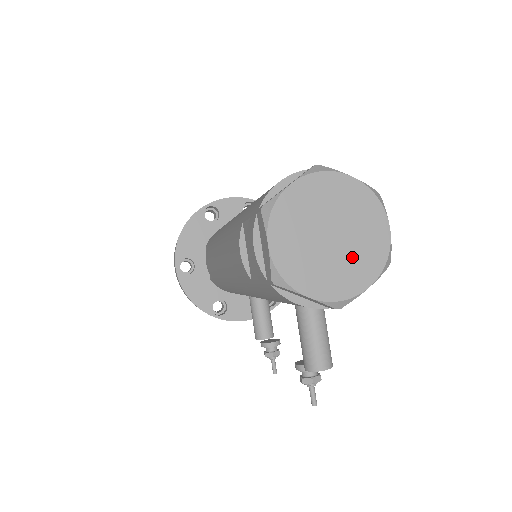
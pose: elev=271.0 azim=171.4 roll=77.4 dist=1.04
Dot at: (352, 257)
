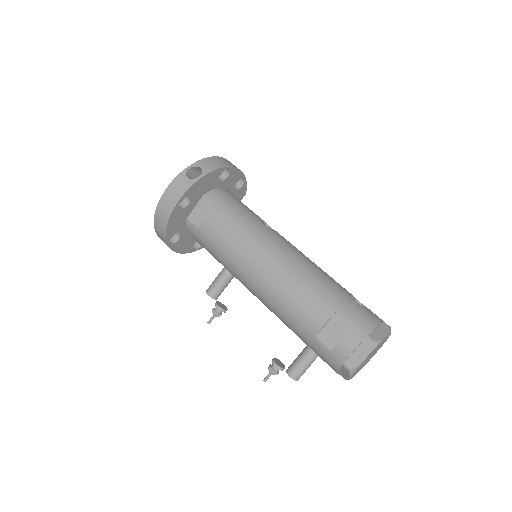
Dot at: occluded
